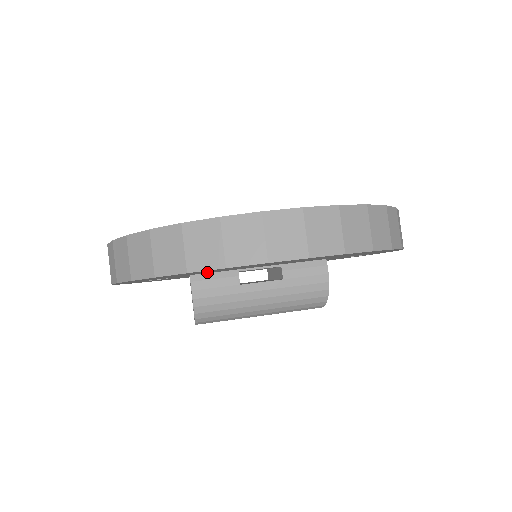
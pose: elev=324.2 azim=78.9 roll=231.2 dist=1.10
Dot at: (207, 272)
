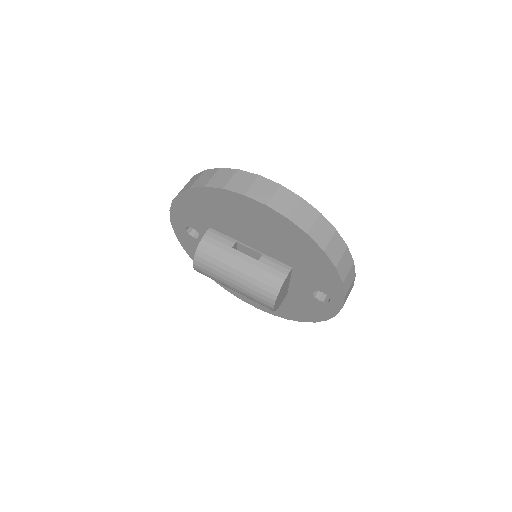
Dot at: (218, 220)
